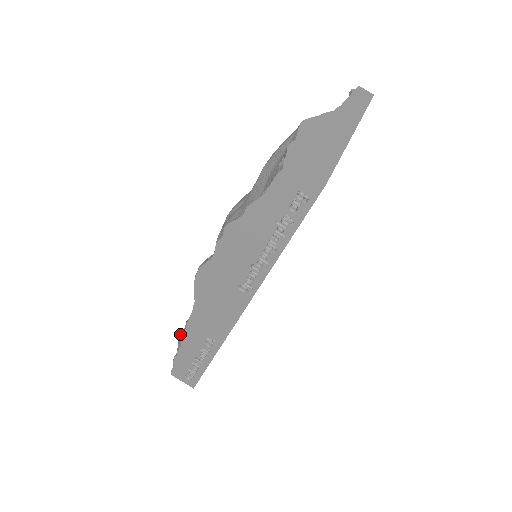
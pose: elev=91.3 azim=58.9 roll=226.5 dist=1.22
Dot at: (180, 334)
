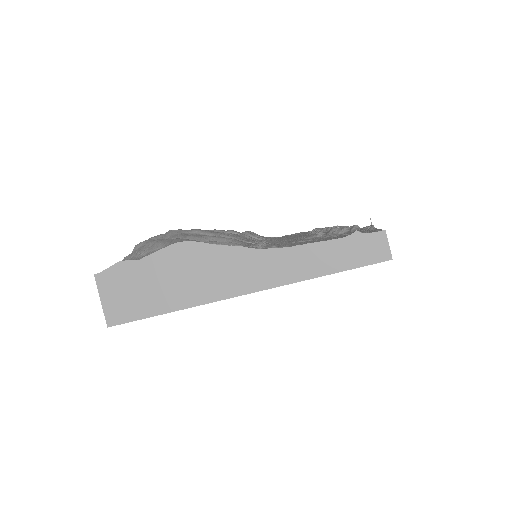
Dot at: occluded
